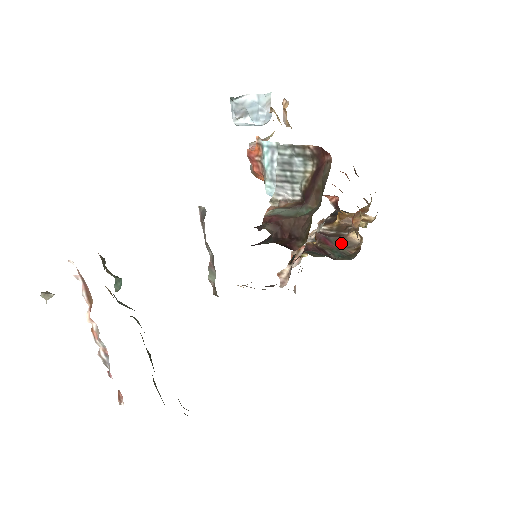
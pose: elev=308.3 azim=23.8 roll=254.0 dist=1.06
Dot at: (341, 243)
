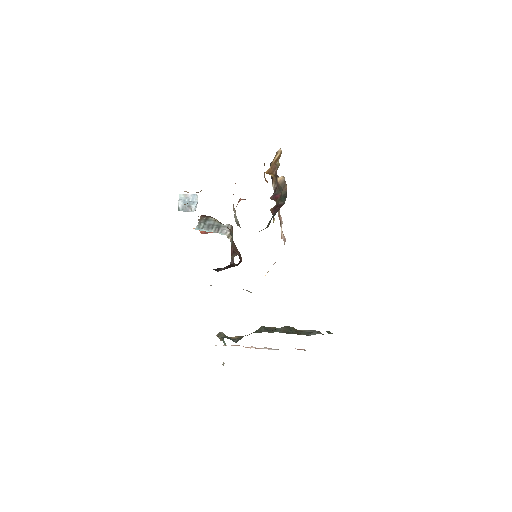
Dot at: (280, 189)
